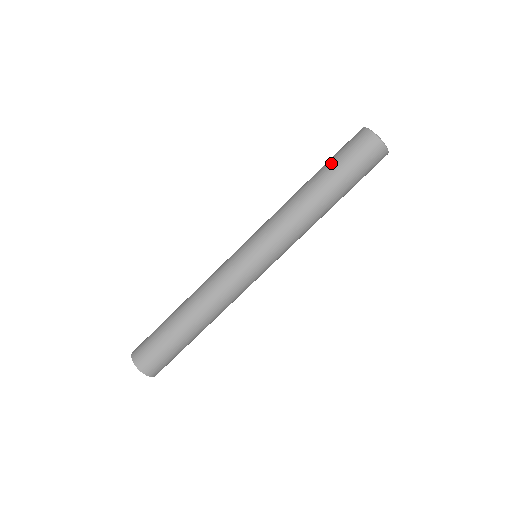
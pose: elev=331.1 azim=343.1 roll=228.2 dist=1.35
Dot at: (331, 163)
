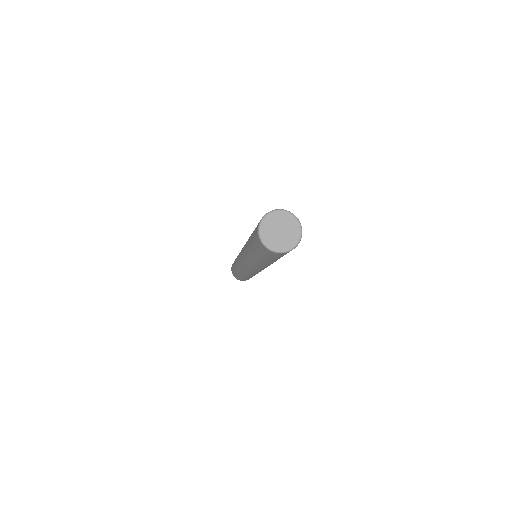
Dot at: (253, 248)
